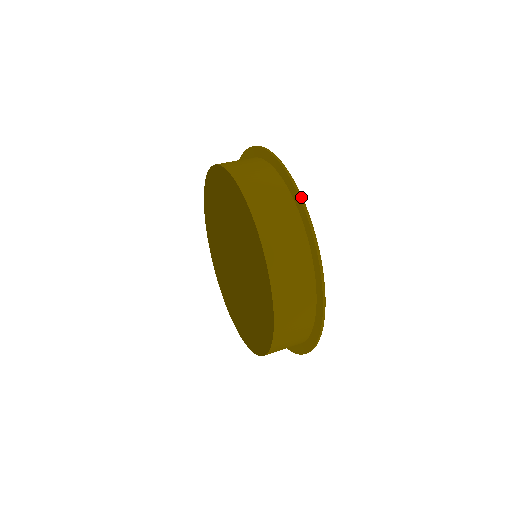
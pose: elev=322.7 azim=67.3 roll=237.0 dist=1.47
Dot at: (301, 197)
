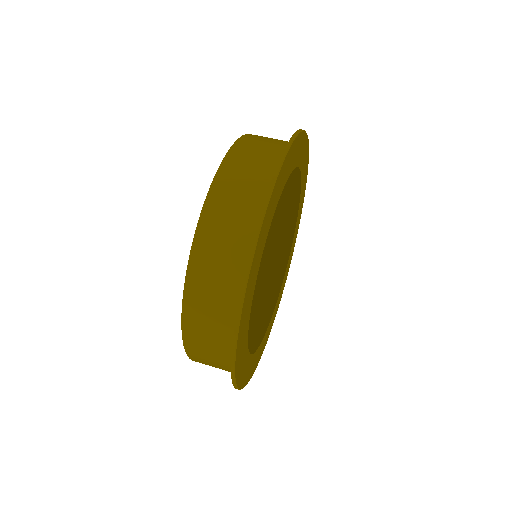
Dot at: (294, 136)
